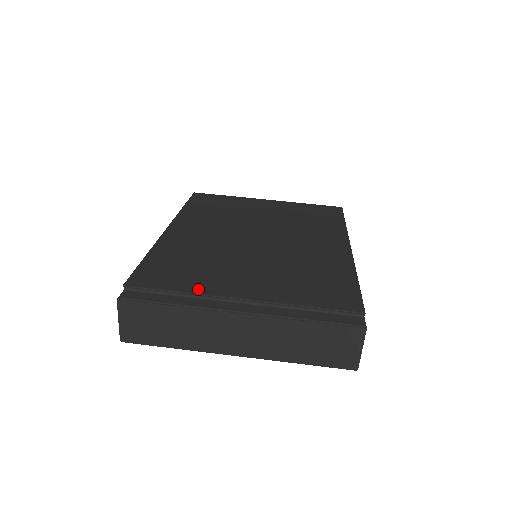
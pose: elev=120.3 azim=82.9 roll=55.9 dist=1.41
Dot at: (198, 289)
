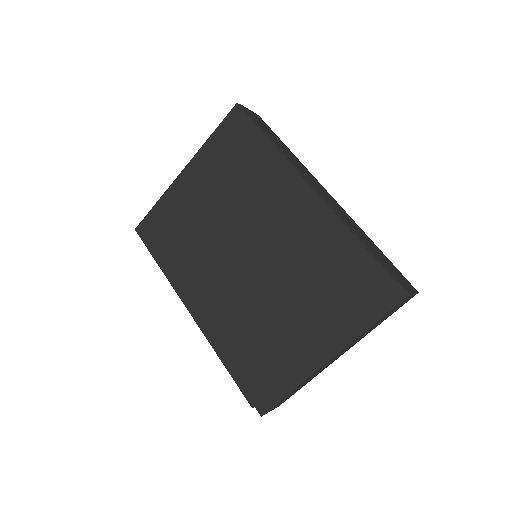
Dot at: (288, 369)
